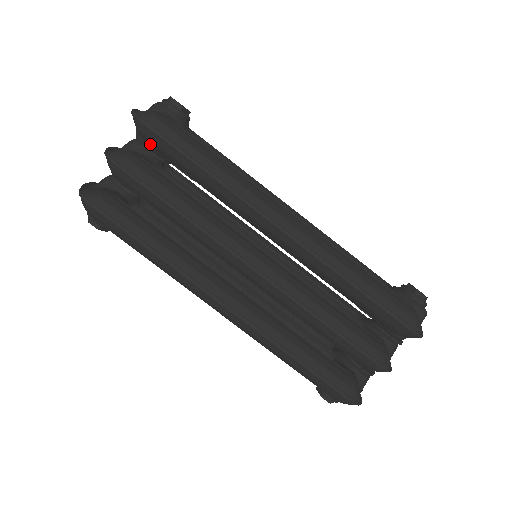
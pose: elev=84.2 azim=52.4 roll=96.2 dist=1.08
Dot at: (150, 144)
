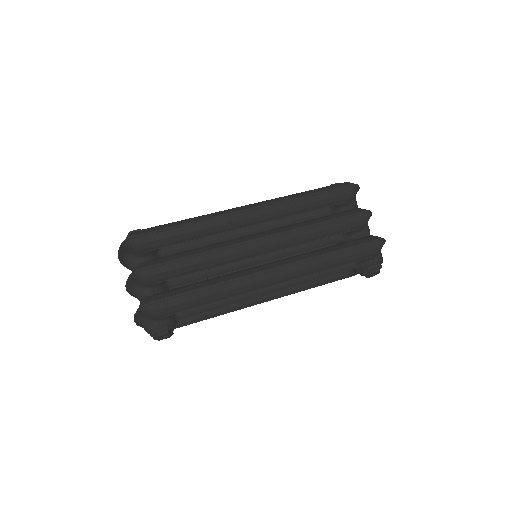
Dot at: (148, 247)
